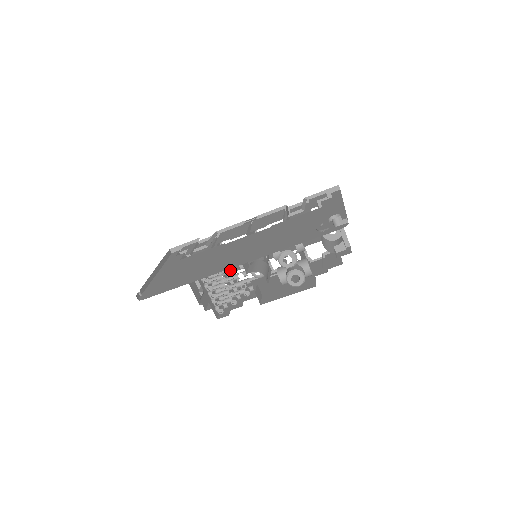
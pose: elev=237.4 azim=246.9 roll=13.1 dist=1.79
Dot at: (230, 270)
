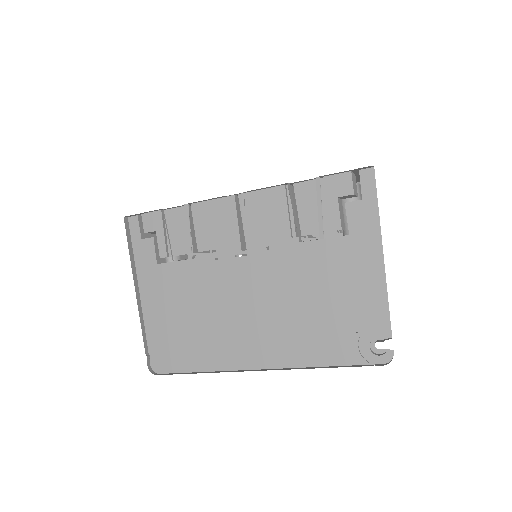
Dot at: occluded
